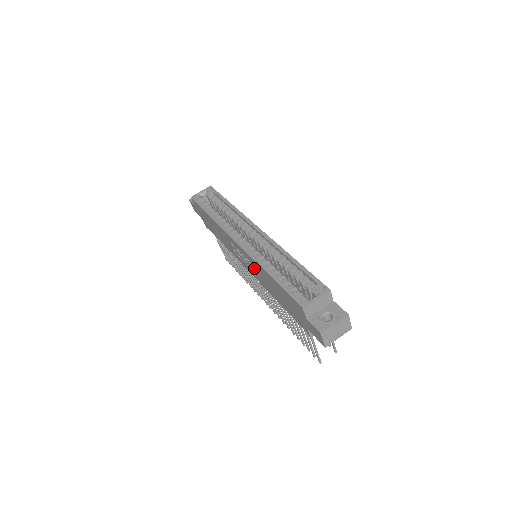
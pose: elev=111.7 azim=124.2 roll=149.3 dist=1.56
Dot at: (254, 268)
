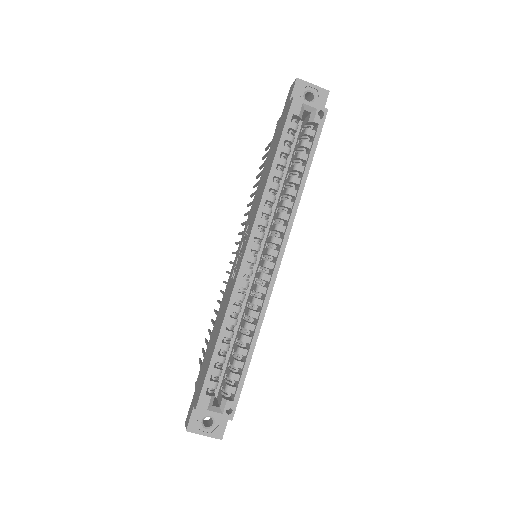
Dot at: (231, 285)
